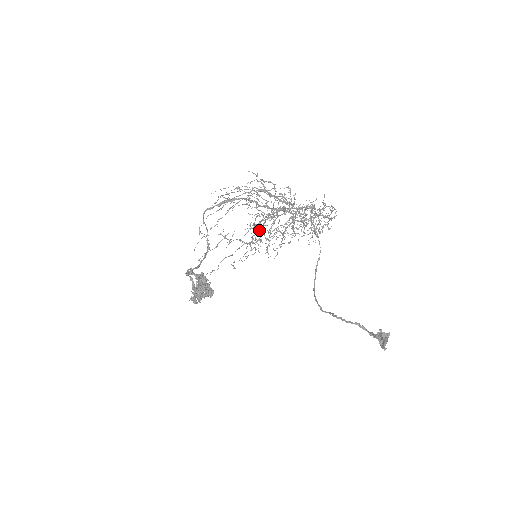
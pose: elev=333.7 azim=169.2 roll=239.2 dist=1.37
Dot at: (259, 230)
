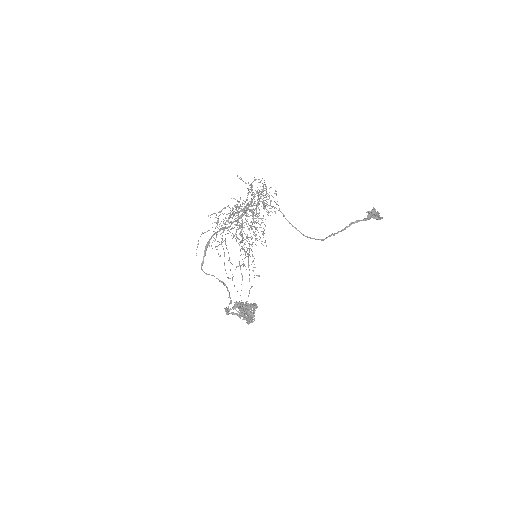
Dot at: occluded
